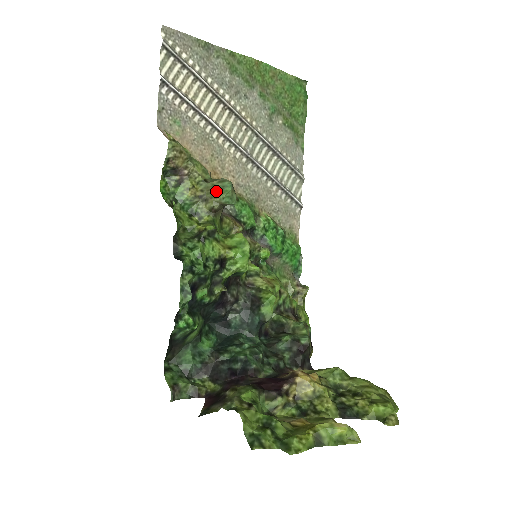
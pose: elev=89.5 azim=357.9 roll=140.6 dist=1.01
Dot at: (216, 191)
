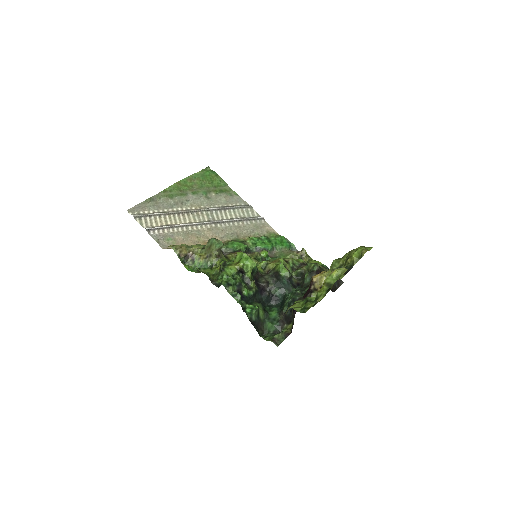
Dot at: (210, 247)
